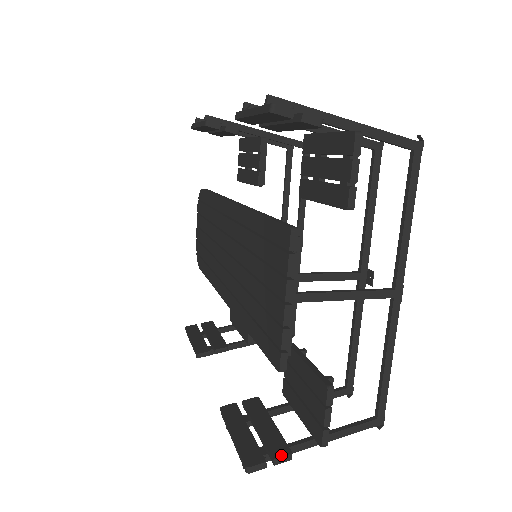
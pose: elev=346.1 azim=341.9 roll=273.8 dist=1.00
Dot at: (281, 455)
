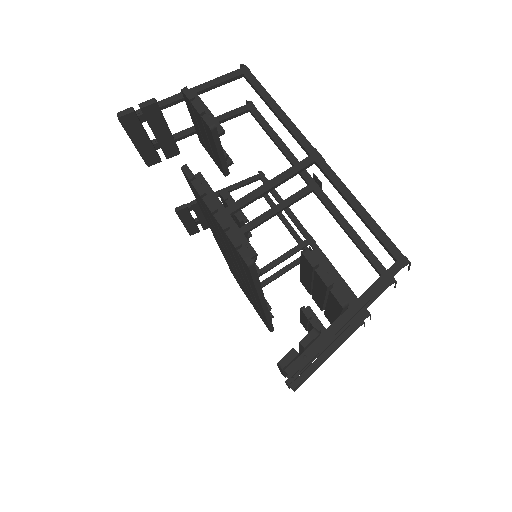
Dot at: (306, 335)
